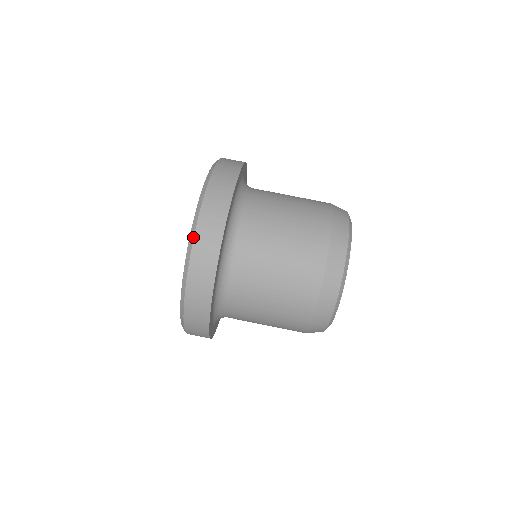
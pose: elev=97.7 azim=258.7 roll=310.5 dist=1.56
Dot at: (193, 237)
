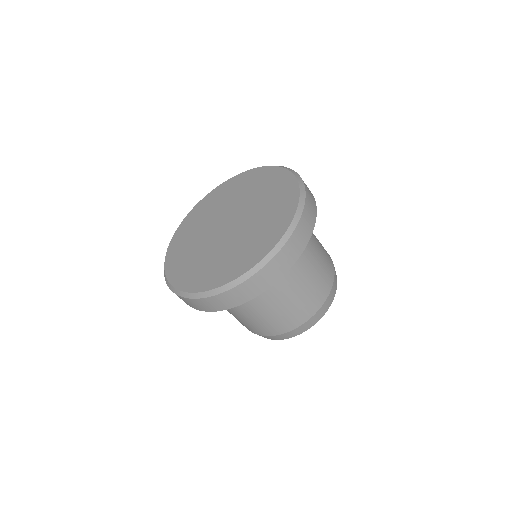
Dot at: (242, 282)
